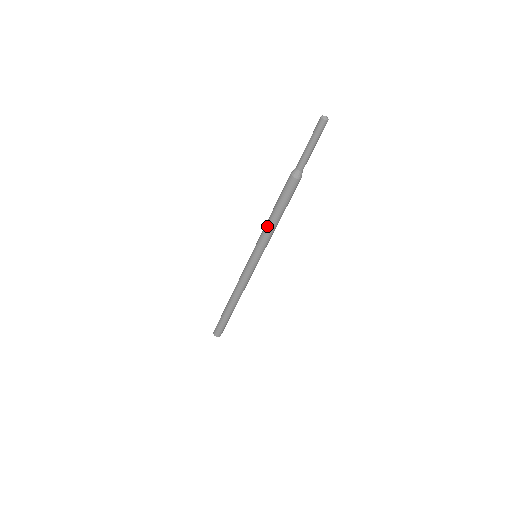
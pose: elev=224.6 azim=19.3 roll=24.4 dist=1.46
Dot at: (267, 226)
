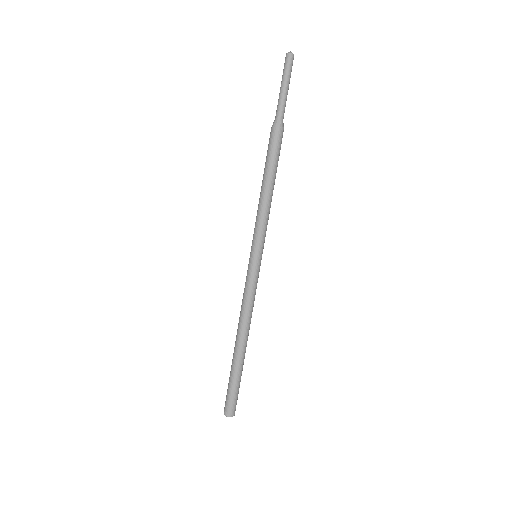
Dot at: (263, 204)
